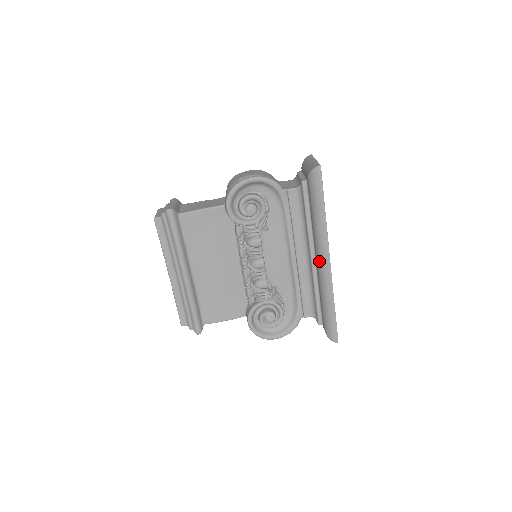
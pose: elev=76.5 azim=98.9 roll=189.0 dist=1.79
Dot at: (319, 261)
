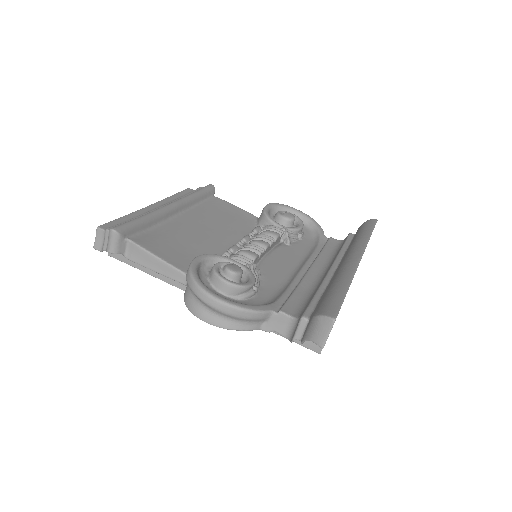
Dot at: (345, 259)
